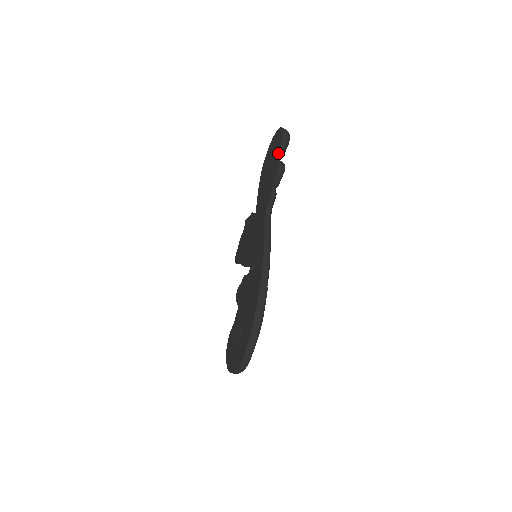
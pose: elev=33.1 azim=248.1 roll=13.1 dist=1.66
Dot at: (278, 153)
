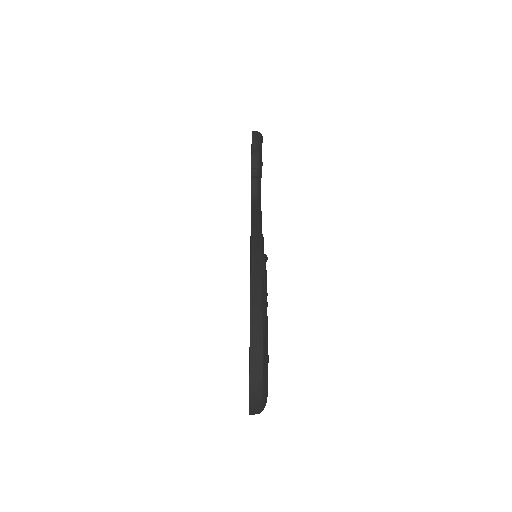
Dot at: occluded
